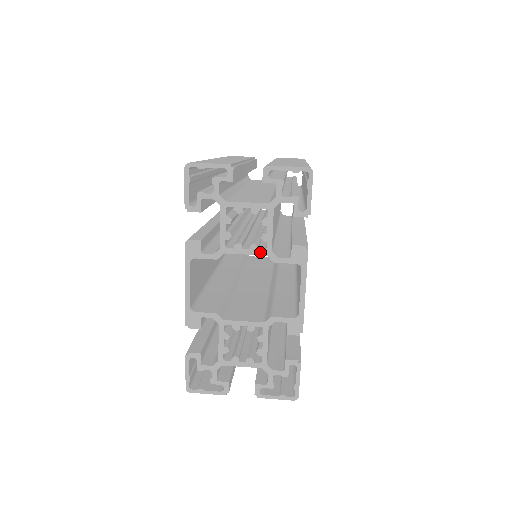
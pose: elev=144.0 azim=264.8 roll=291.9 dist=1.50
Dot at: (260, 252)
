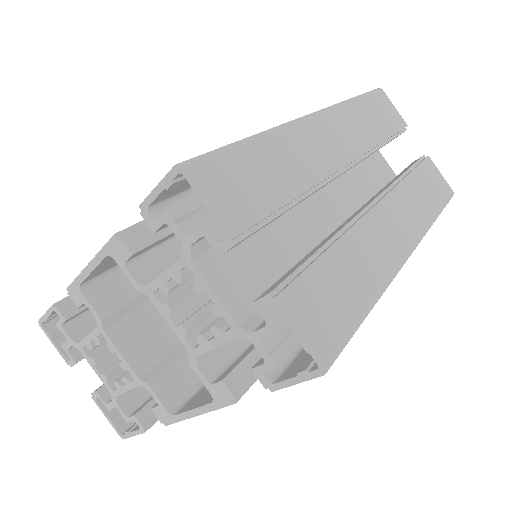
Dot at: (185, 342)
